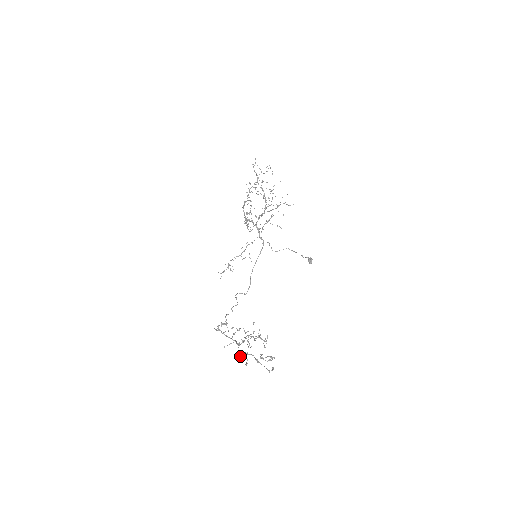
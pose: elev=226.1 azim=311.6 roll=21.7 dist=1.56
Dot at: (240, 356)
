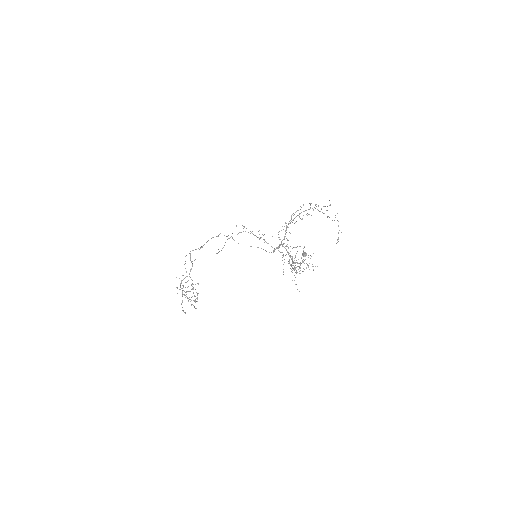
Dot at: (180, 285)
